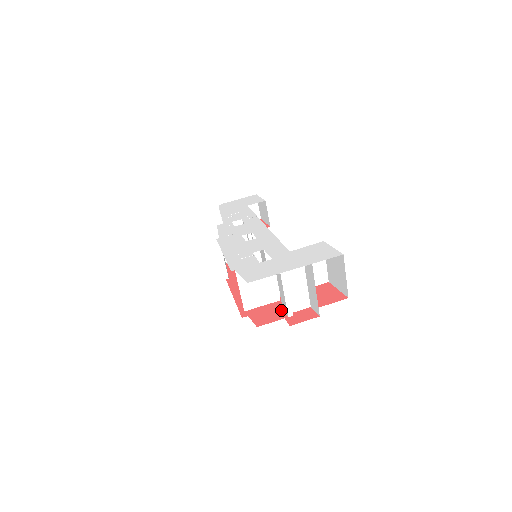
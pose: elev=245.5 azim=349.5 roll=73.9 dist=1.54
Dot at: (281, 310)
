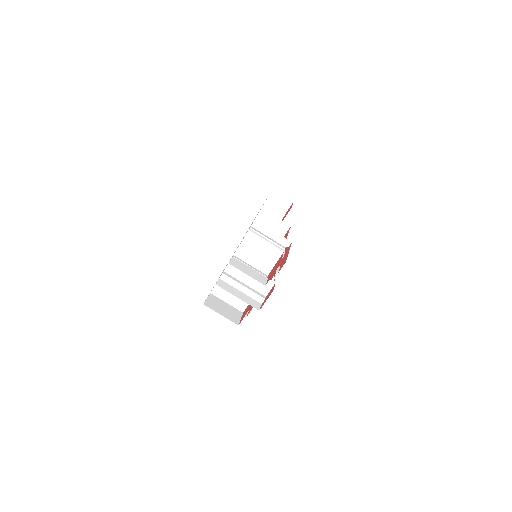
Dot at: (253, 301)
